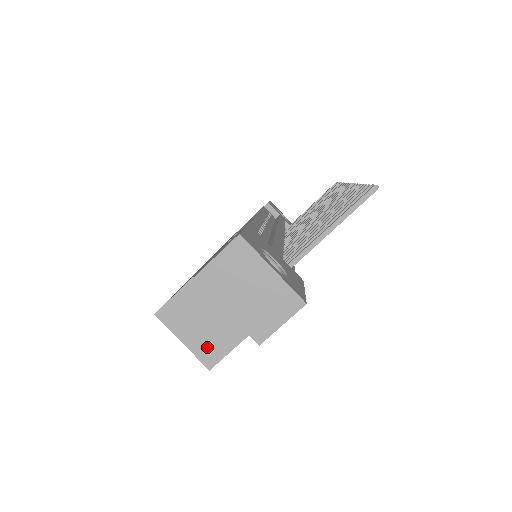
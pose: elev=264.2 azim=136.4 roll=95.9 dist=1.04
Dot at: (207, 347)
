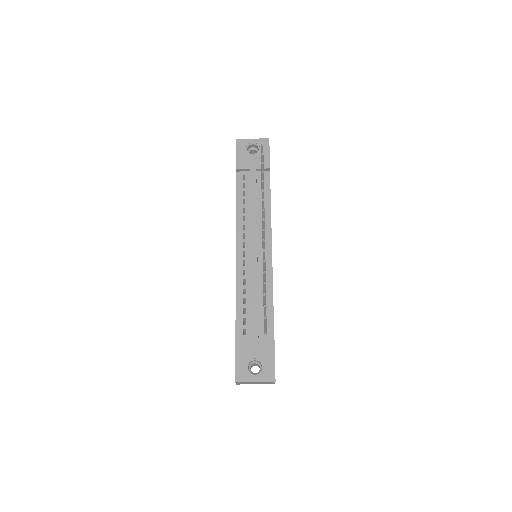
Dot at: occluded
